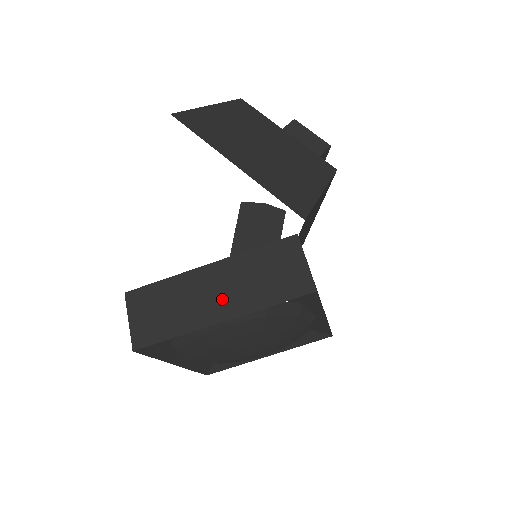
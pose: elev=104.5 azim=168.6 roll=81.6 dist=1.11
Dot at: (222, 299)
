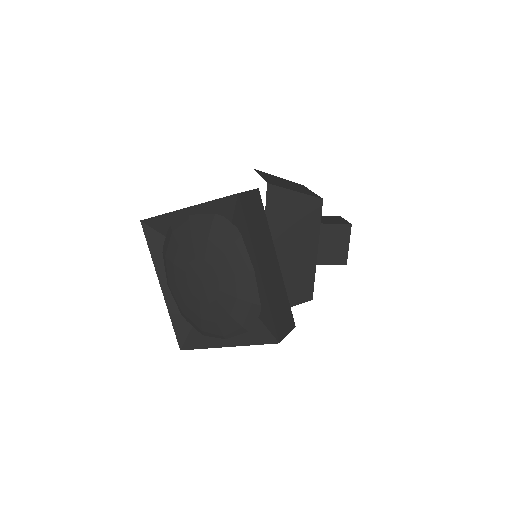
Dot at: occluded
